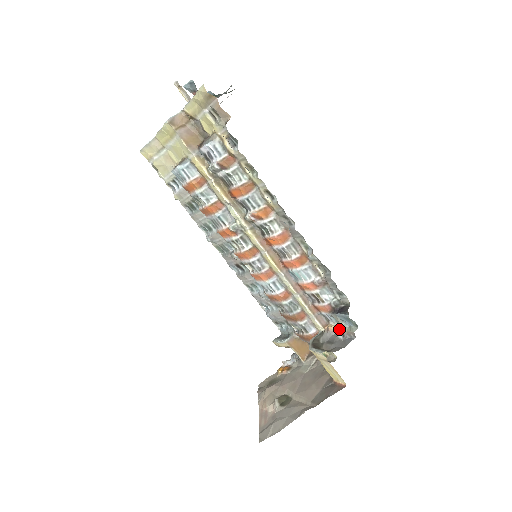
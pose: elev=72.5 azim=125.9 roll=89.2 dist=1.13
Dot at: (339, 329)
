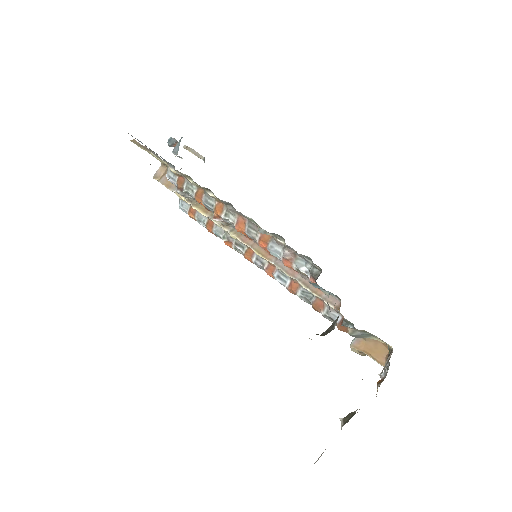
Dot at: occluded
